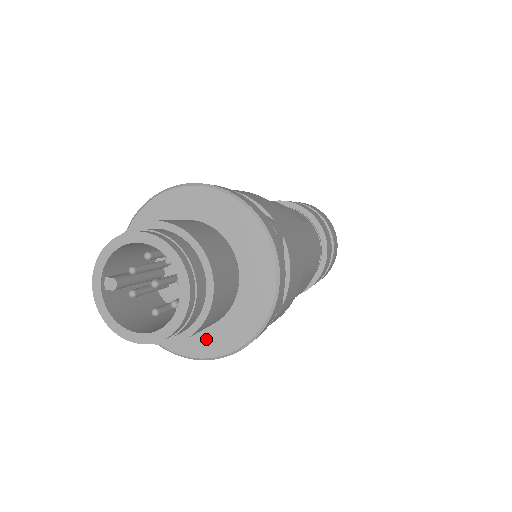
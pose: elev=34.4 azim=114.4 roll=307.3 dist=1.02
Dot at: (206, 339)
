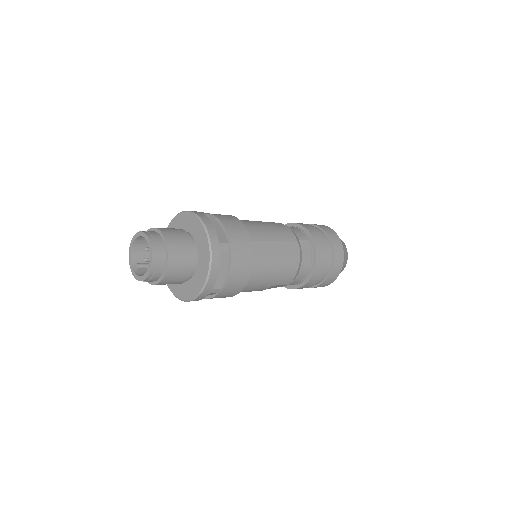
Dot at: (199, 278)
